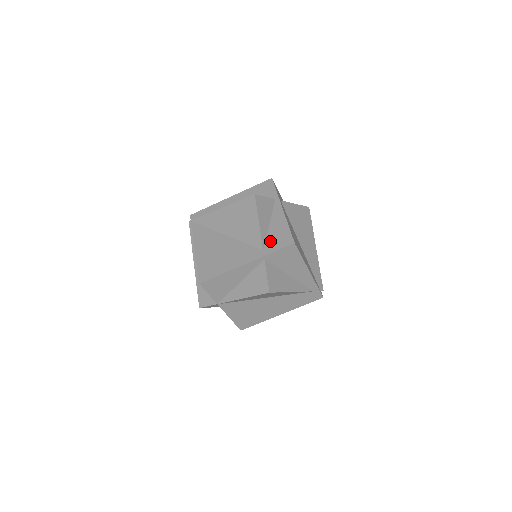
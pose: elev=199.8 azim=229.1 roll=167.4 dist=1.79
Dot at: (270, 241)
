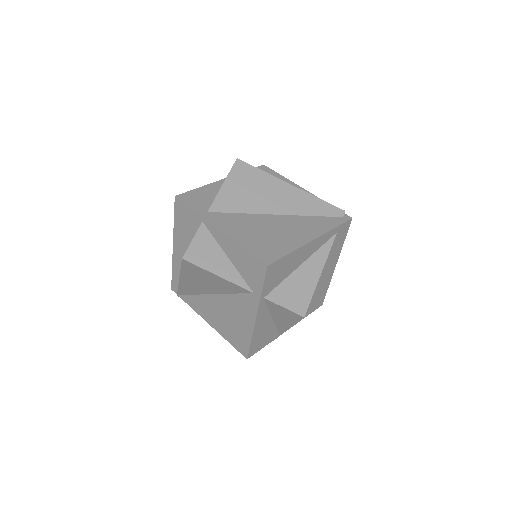
Dot at: (247, 278)
